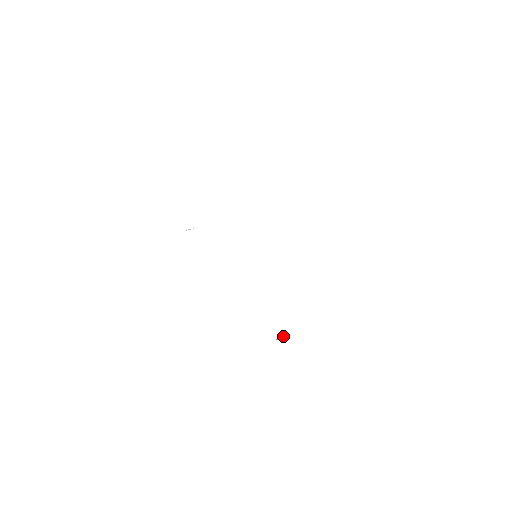
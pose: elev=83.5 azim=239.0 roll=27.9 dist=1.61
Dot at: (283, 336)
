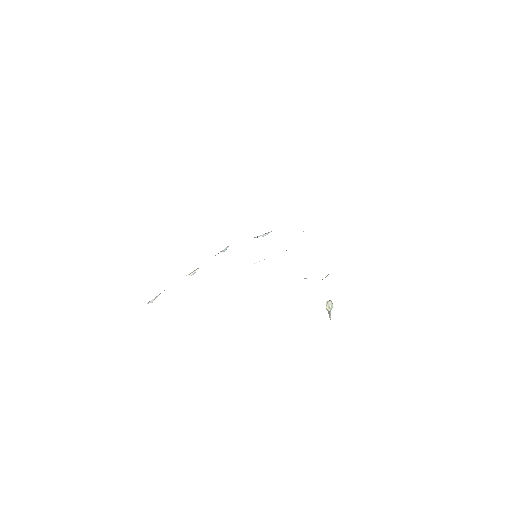
Dot at: (328, 301)
